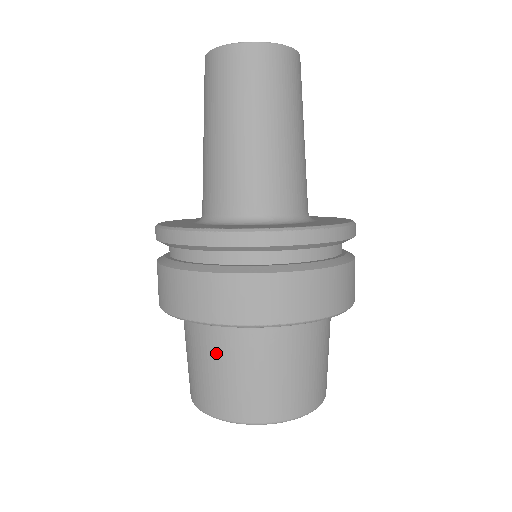
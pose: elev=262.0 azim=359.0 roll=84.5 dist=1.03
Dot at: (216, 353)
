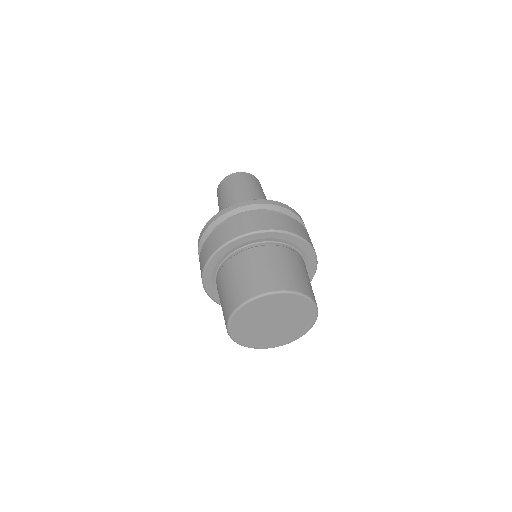
Dot at: (273, 257)
